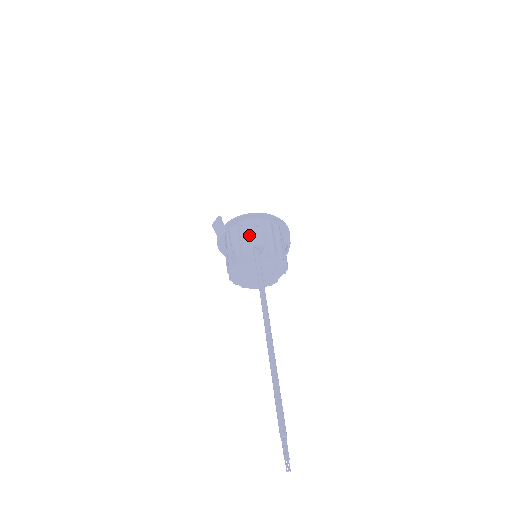
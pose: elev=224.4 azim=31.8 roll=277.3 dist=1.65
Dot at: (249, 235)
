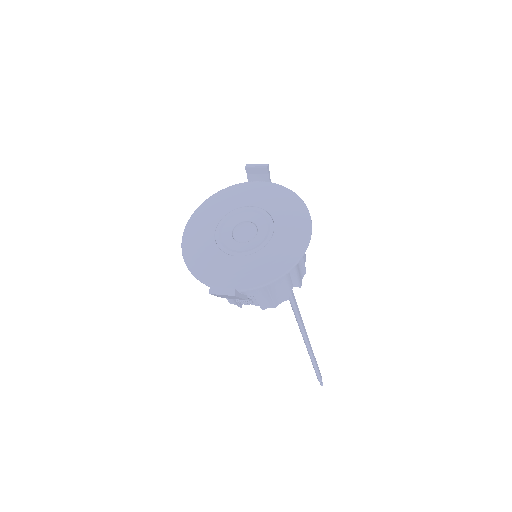
Dot at: (282, 285)
